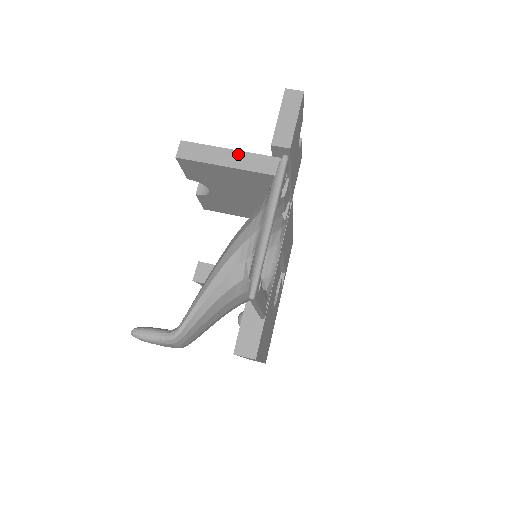
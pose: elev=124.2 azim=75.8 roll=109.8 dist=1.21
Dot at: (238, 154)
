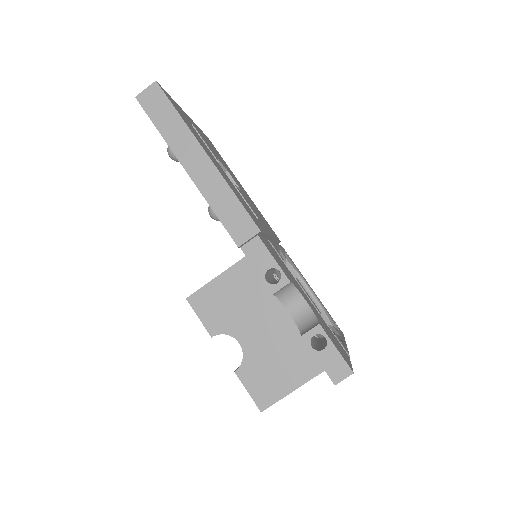
Dot at: (309, 380)
